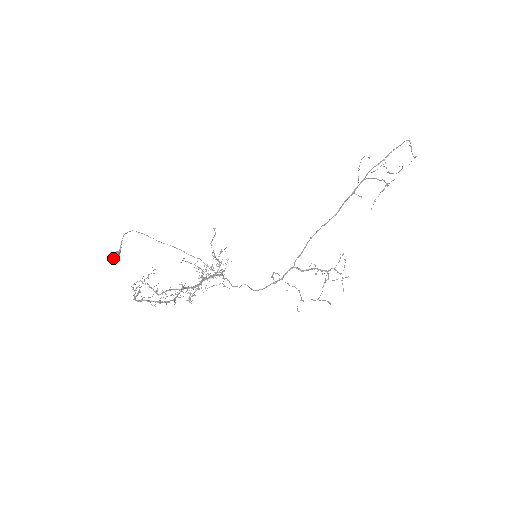
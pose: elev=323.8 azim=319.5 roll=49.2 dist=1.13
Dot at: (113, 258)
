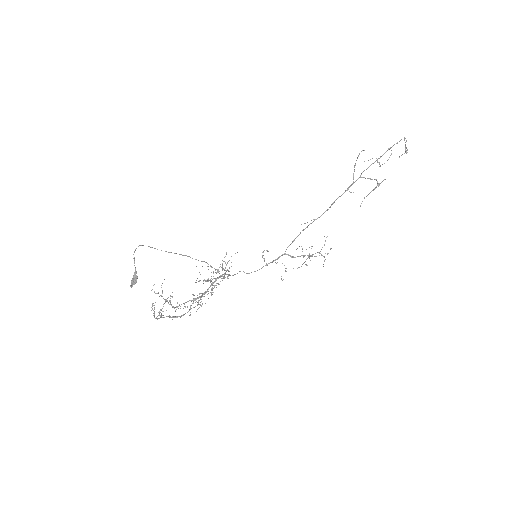
Dot at: occluded
